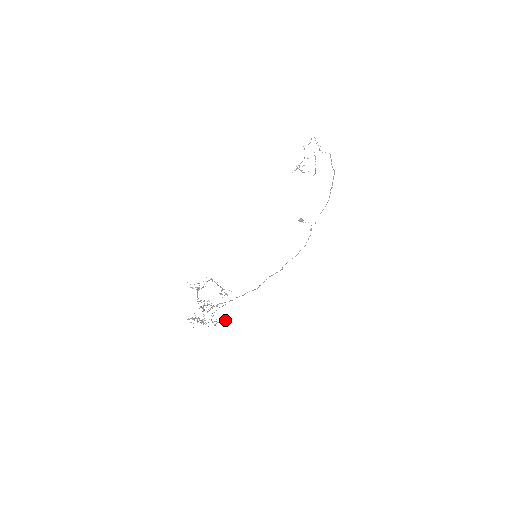
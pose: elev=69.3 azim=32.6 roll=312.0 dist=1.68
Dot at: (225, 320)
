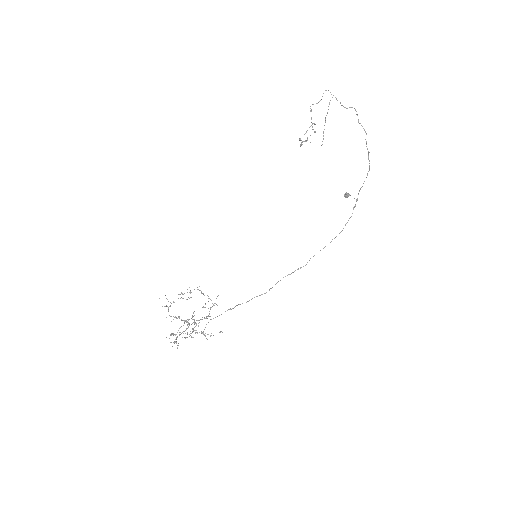
Dot at: (222, 332)
